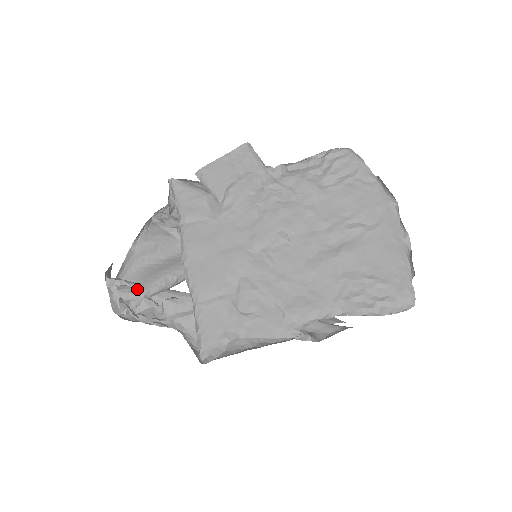
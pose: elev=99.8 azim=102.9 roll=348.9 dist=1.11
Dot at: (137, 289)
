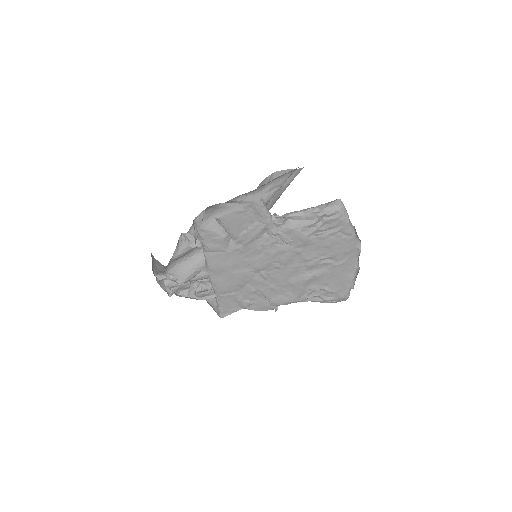
Dot at: (177, 280)
